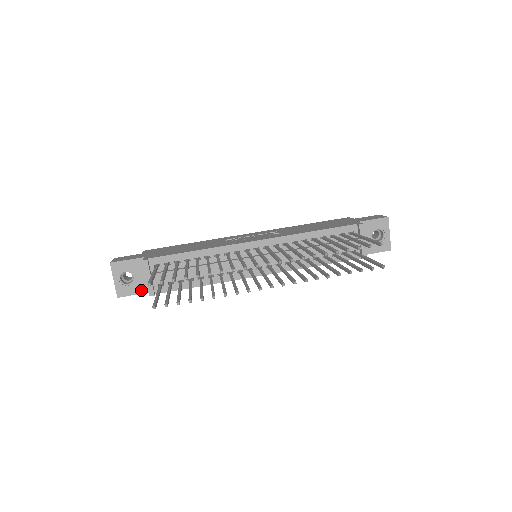
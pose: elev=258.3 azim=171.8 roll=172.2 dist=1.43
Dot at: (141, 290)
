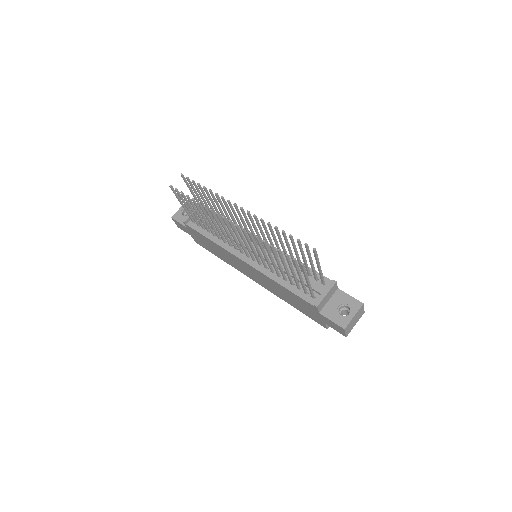
Dot at: occluded
